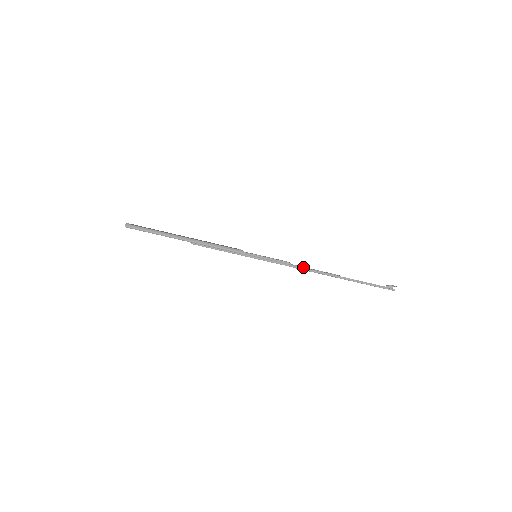
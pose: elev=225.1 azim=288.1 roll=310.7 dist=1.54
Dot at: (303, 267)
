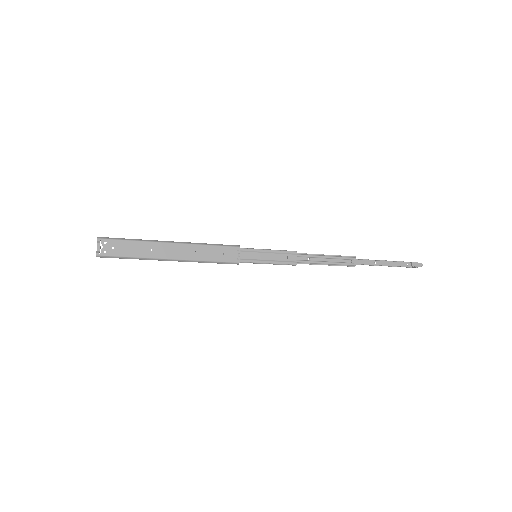
Dot at: (311, 263)
